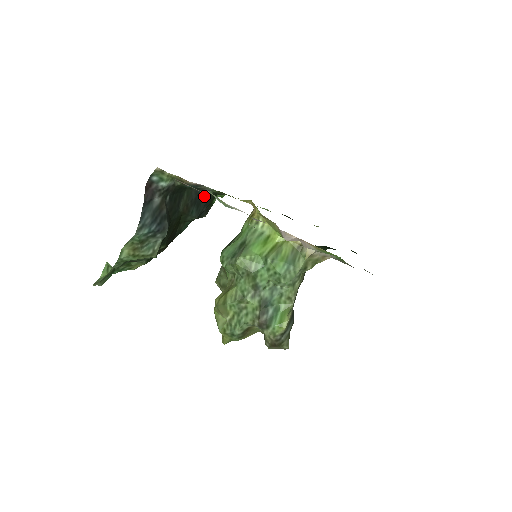
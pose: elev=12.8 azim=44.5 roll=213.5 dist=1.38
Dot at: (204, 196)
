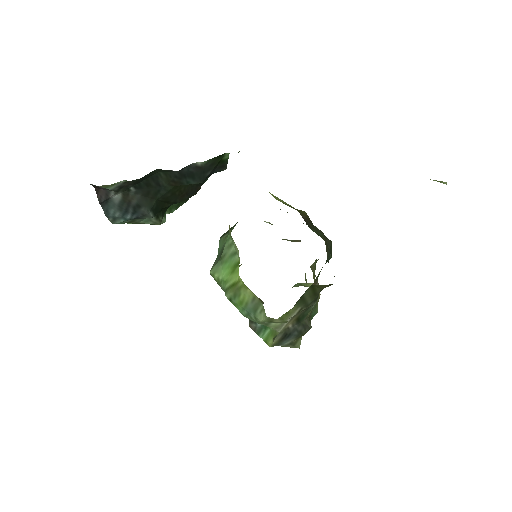
Dot at: (195, 166)
